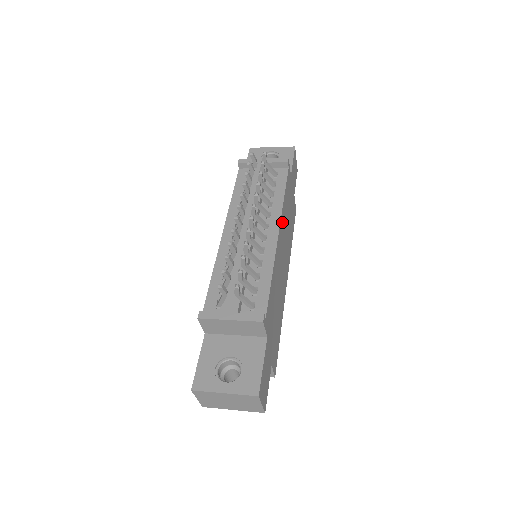
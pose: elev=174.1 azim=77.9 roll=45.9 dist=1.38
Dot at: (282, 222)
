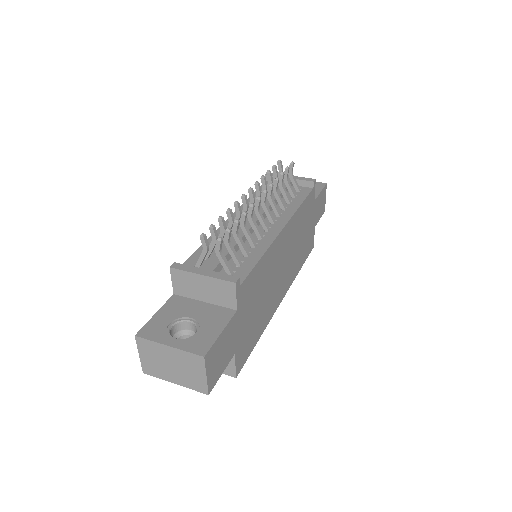
Dot at: (291, 226)
